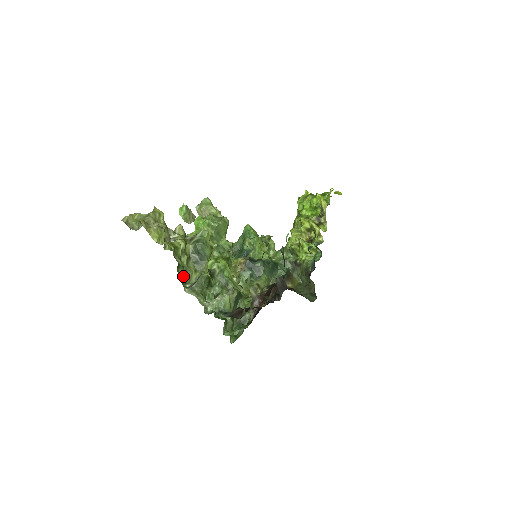
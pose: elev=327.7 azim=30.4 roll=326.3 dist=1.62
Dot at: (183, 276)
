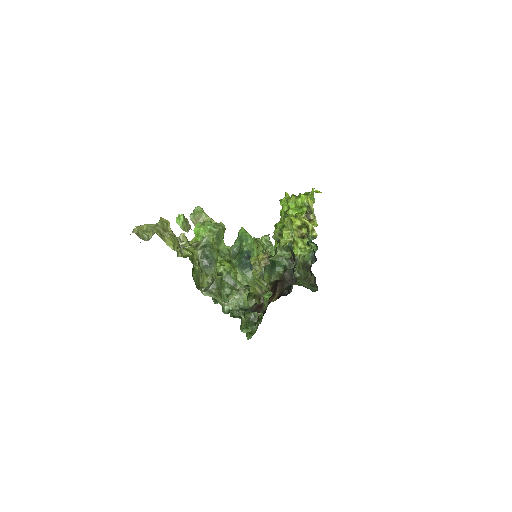
Dot at: occluded
